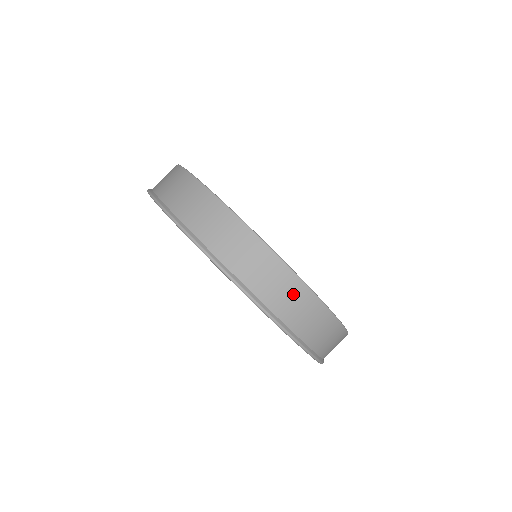
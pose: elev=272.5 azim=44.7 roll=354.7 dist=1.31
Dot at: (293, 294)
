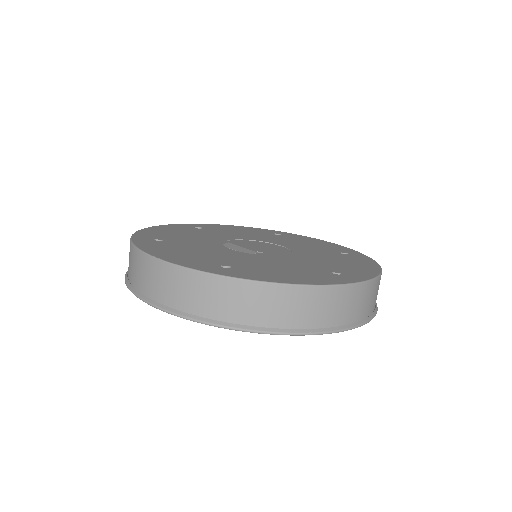
Dot at: (205, 289)
